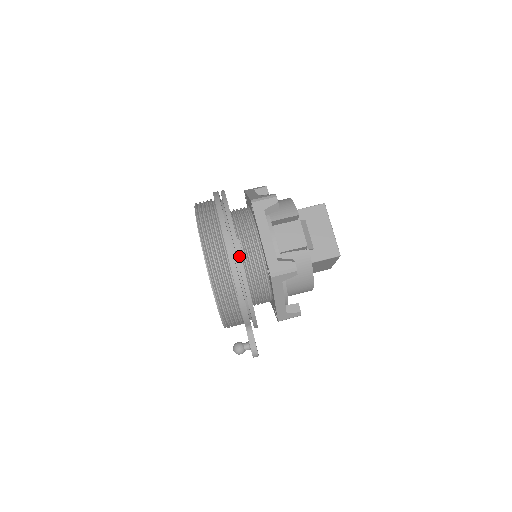
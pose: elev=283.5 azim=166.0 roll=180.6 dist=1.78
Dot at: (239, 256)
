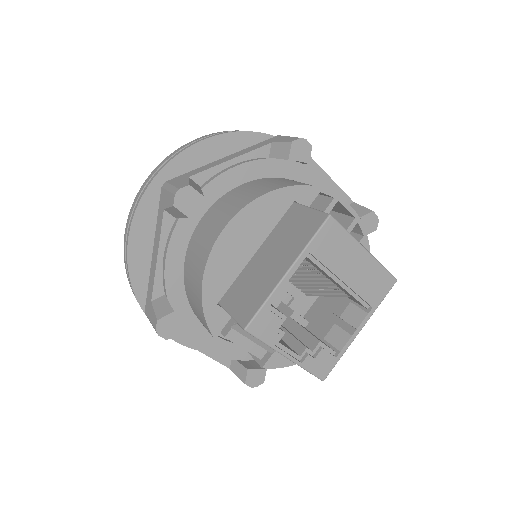
Dot at: (192, 348)
